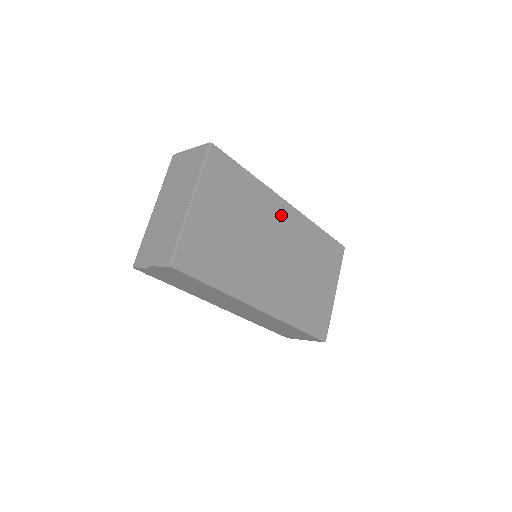
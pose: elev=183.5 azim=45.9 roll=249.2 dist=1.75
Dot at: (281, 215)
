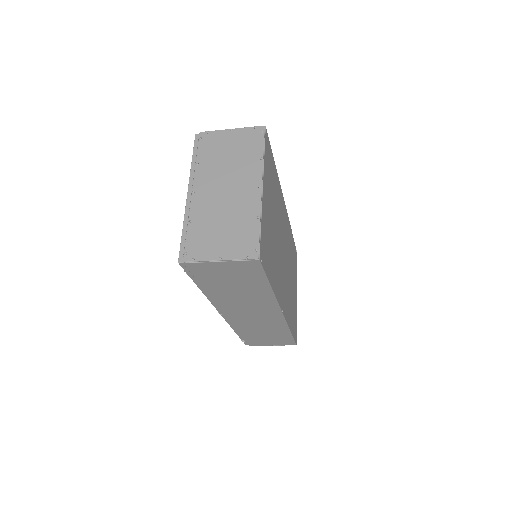
Dot at: (283, 214)
